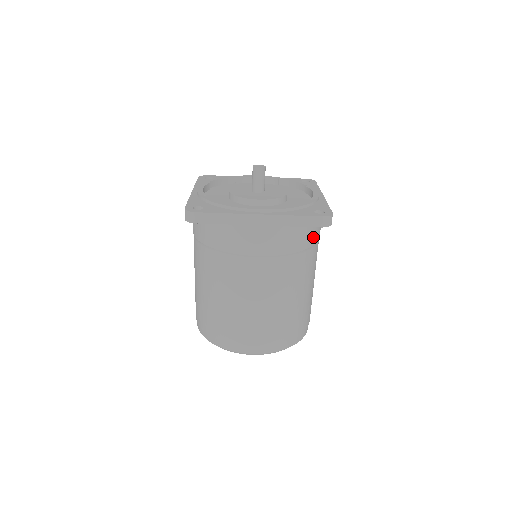
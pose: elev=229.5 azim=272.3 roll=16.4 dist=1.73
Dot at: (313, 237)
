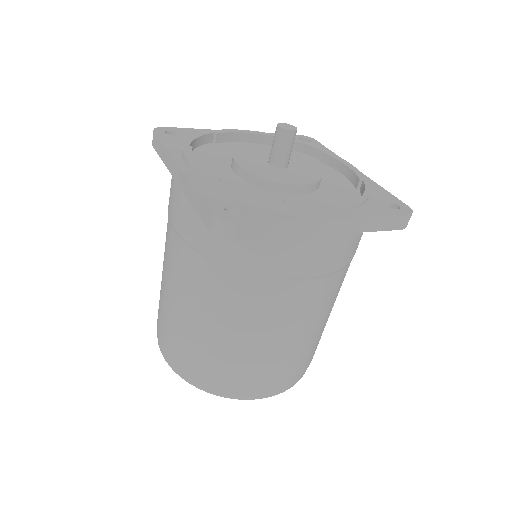
Dot at: occluded
